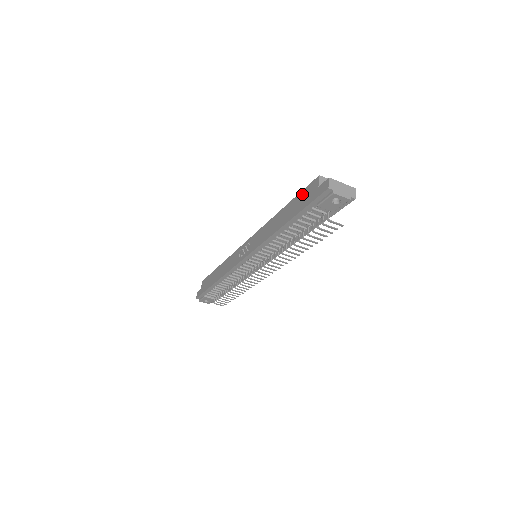
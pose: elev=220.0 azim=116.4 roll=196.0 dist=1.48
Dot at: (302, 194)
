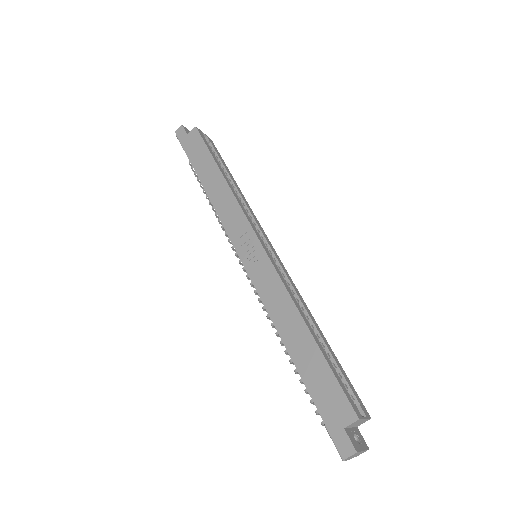
Dot at: (332, 384)
